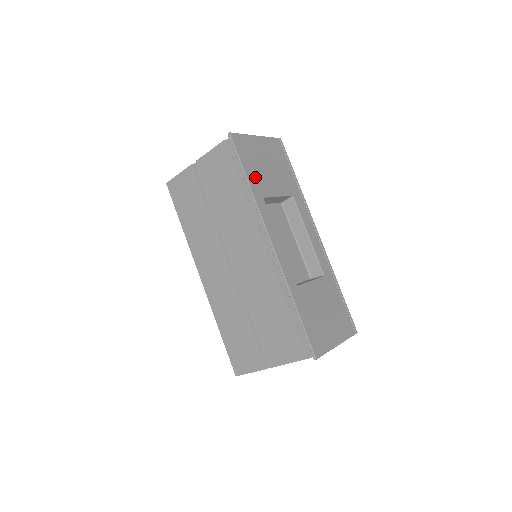
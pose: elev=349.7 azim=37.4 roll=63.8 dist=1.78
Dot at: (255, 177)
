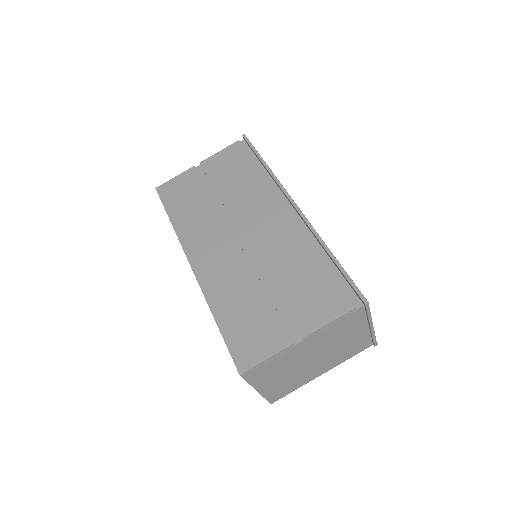
Dot at: occluded
